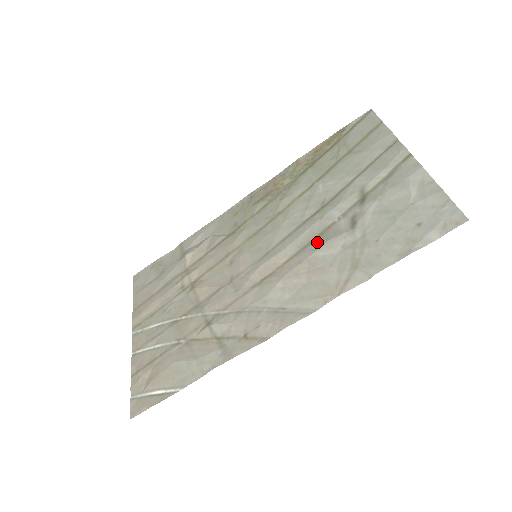
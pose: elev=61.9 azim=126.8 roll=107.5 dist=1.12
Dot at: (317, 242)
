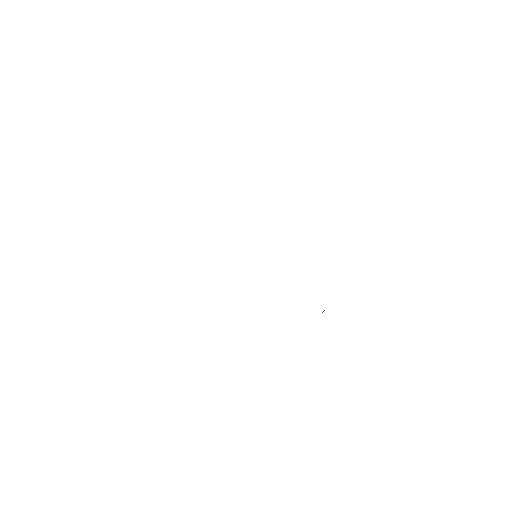
Dot at: occluded
